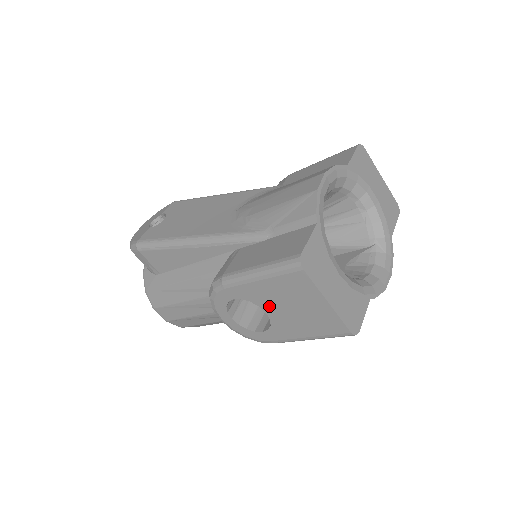
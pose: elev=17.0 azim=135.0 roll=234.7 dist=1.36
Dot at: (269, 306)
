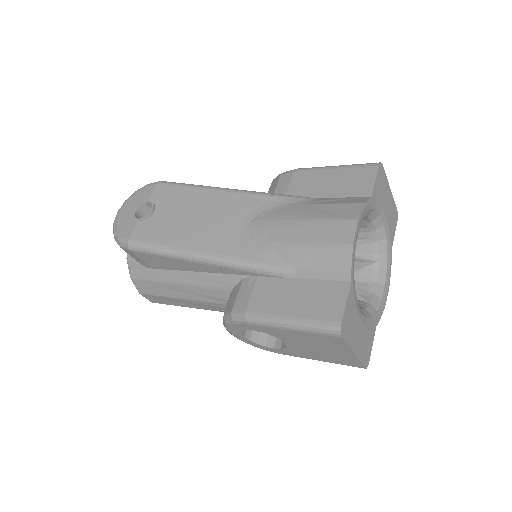
Dot at: (290, 341)
